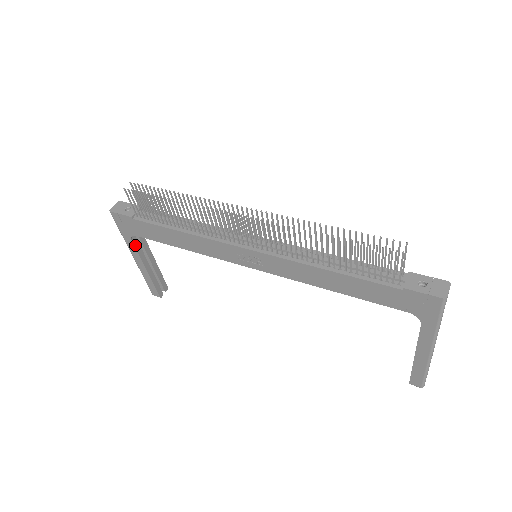
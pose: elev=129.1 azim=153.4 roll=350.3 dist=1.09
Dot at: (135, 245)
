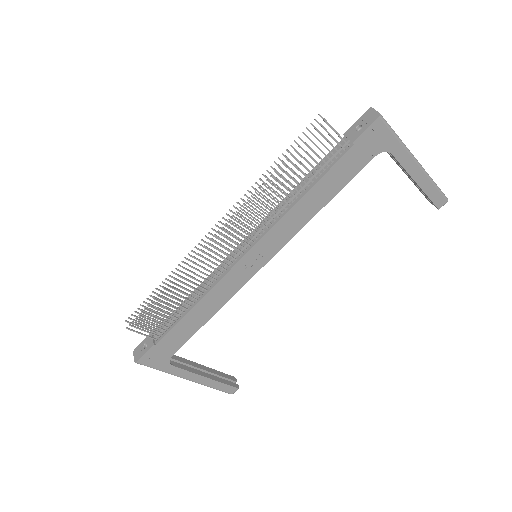
Dot at: (179, 367)
